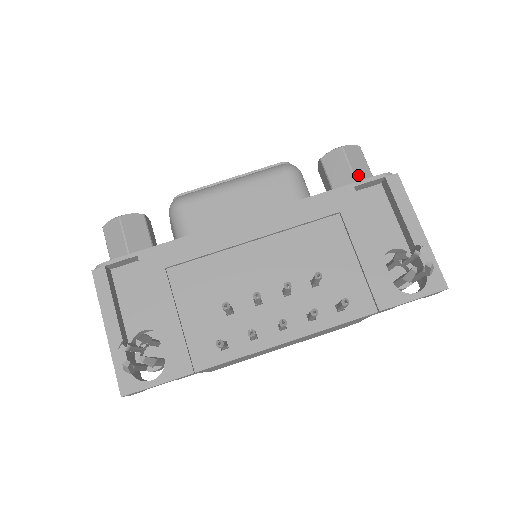
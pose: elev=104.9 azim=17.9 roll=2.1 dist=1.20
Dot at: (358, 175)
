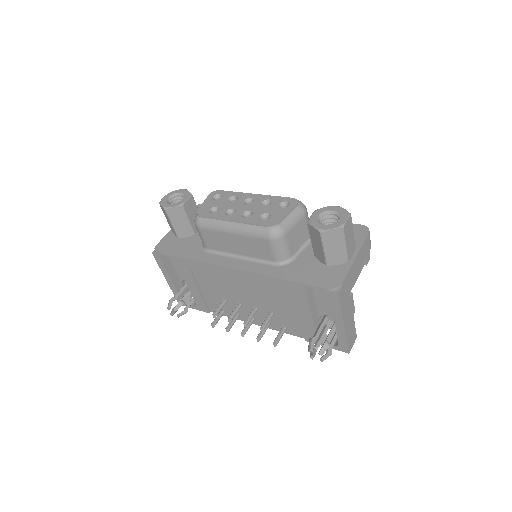
Dot at: (329, 254)
